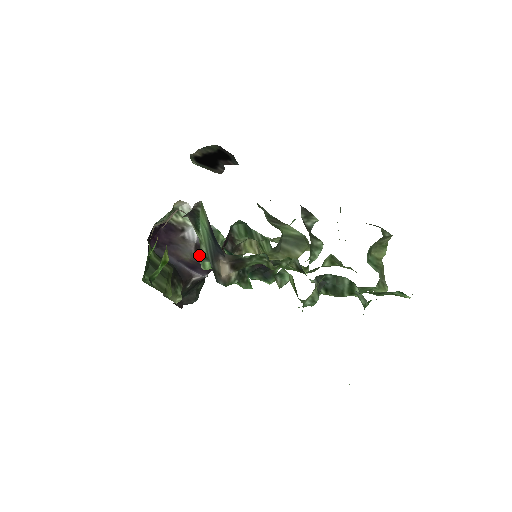
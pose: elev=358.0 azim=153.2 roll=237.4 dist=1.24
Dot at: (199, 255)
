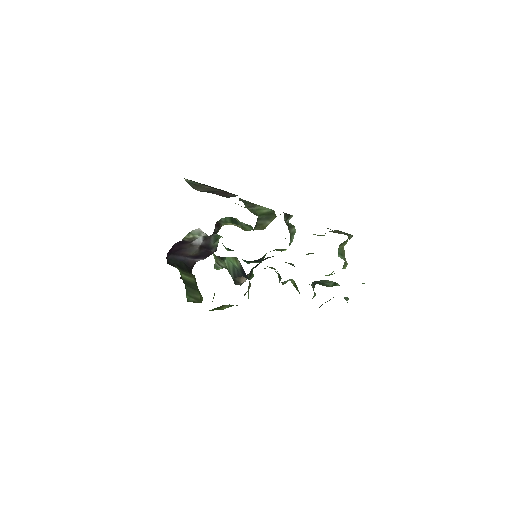
Dot at: (202, 250)
